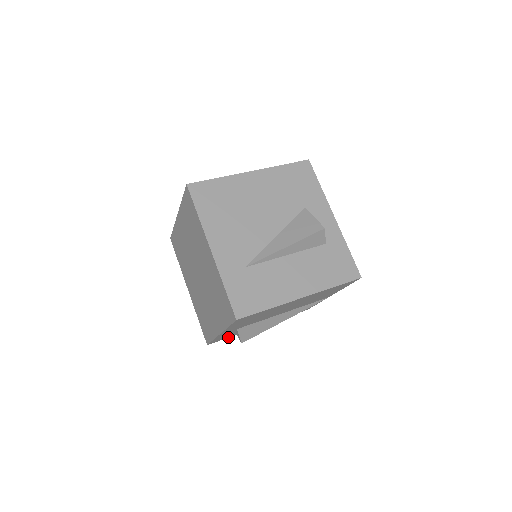
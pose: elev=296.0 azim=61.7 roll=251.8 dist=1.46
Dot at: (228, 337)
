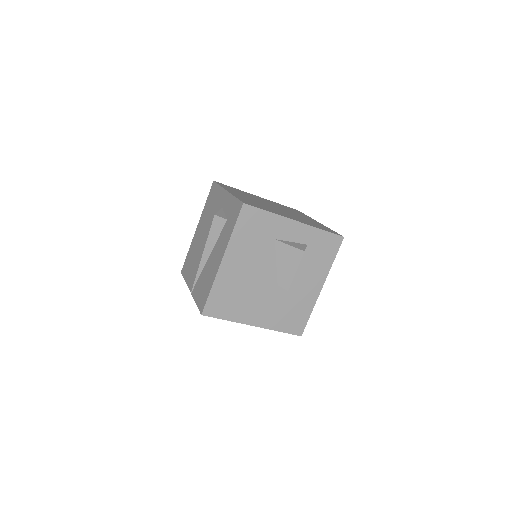
Dot at: occluded
